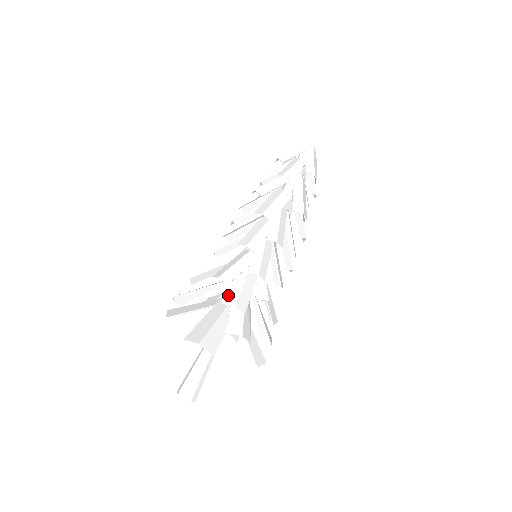
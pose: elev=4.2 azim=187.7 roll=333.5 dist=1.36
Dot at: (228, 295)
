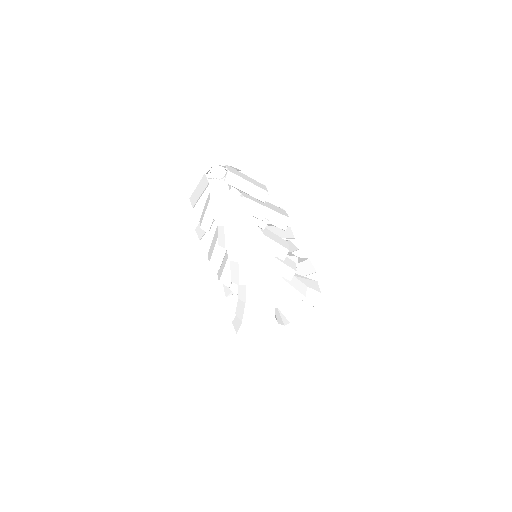
Dot at: (291, 299)
